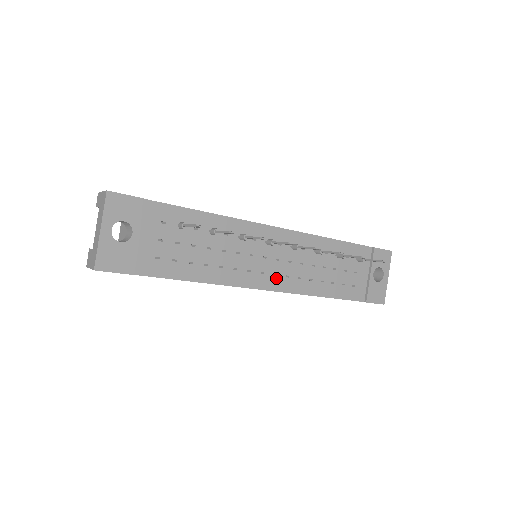
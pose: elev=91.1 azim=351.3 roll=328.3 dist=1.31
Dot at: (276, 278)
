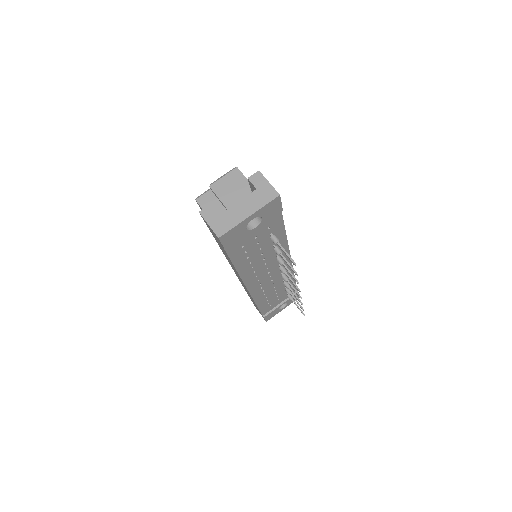
Dot at: (258, 286)
